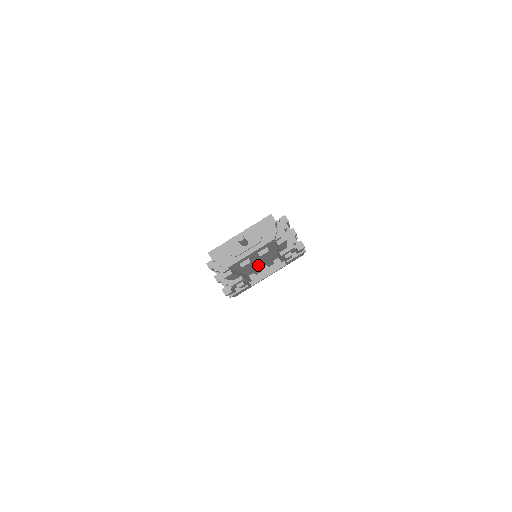
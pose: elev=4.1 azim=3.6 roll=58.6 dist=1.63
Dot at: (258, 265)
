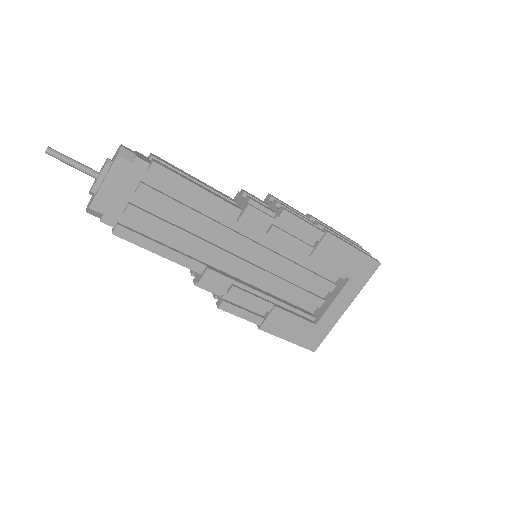
Dot at: (269, 270)
